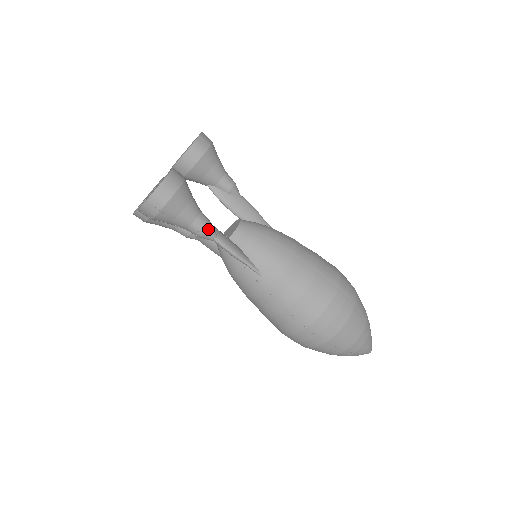
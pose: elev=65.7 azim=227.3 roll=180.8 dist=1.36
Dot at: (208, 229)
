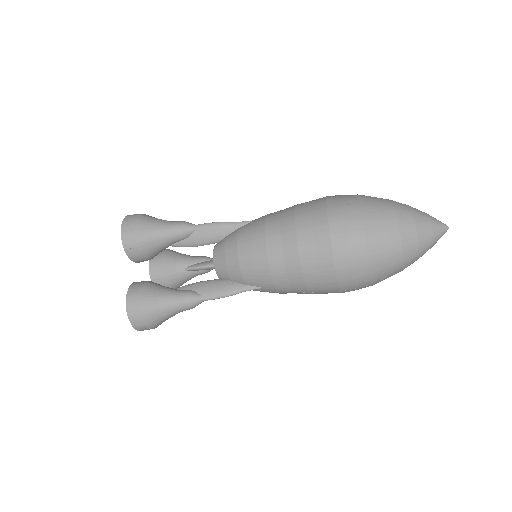
Dot at: (190, 303)
